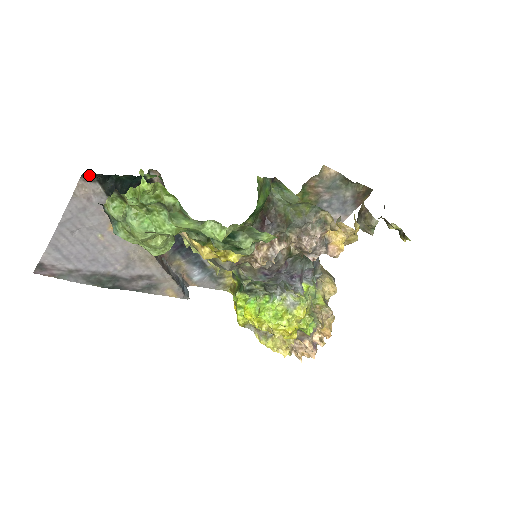
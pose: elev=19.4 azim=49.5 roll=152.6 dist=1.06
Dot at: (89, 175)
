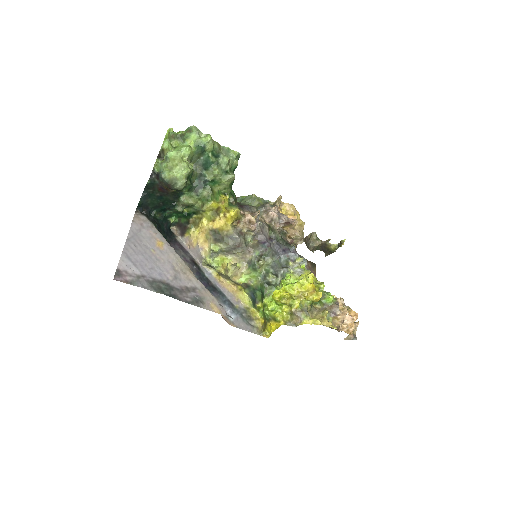
Dot at: (140, 202)
